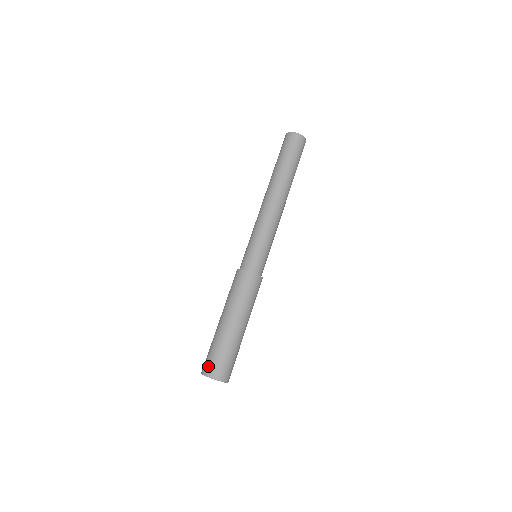
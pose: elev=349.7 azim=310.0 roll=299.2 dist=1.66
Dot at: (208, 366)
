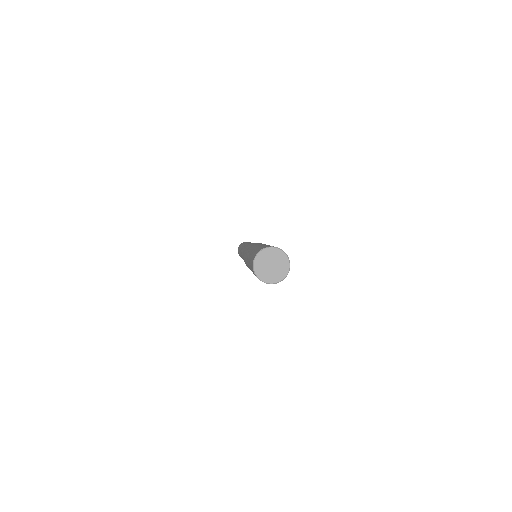
Dot at: occluded
